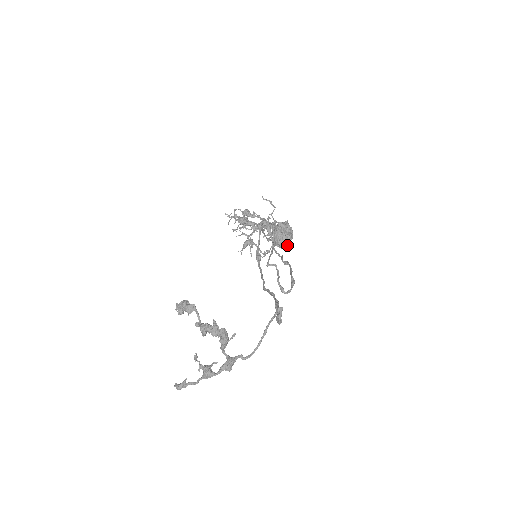
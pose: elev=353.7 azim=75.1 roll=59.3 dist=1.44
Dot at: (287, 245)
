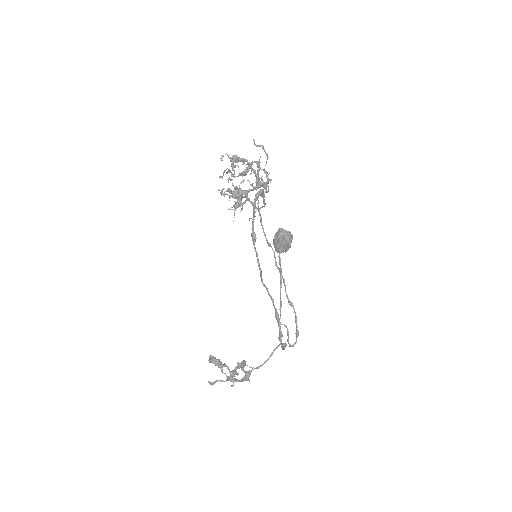
Dot at: (286, 251)
